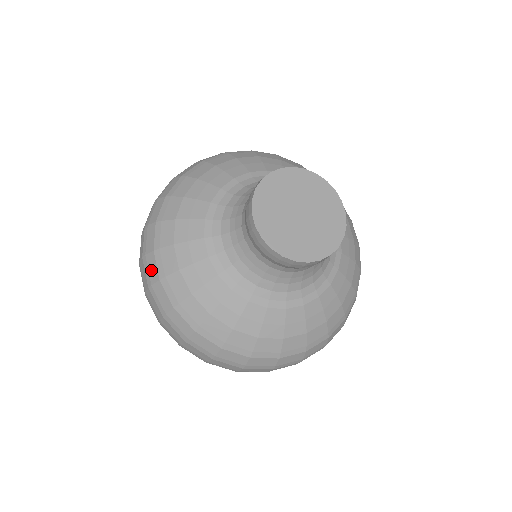
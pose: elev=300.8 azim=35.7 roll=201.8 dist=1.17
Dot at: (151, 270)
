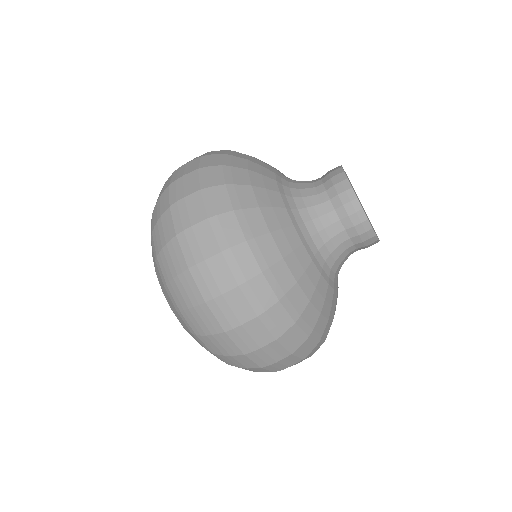
Dot at: (229, 231)
